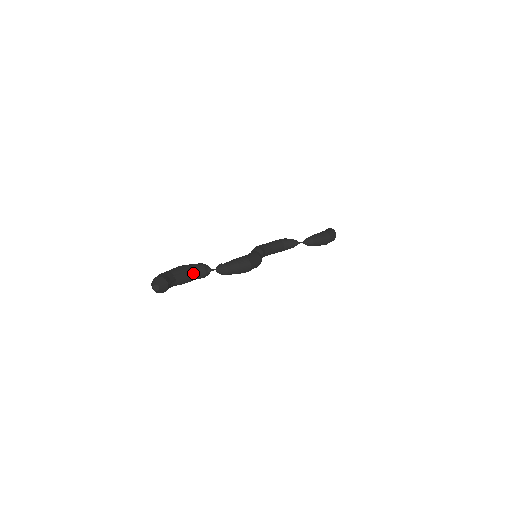
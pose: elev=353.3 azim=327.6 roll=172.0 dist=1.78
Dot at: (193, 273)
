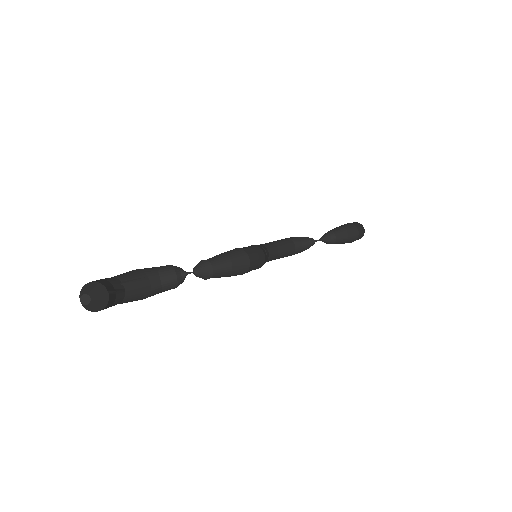
Dot at: (156, 279)
